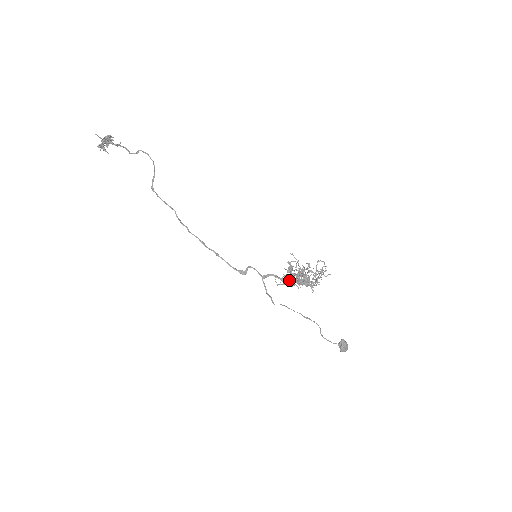
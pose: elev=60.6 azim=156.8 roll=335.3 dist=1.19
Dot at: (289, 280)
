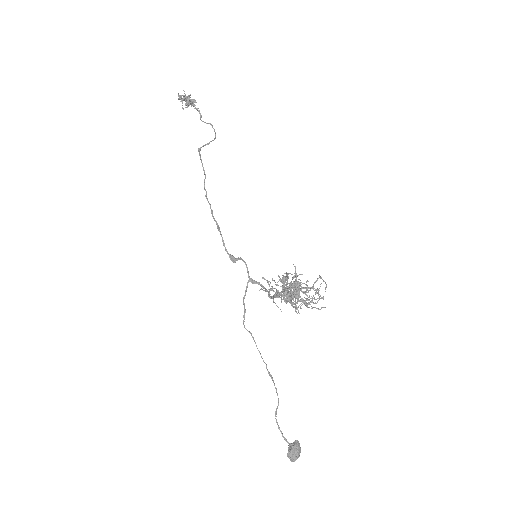
Dot at: (276, 291)
